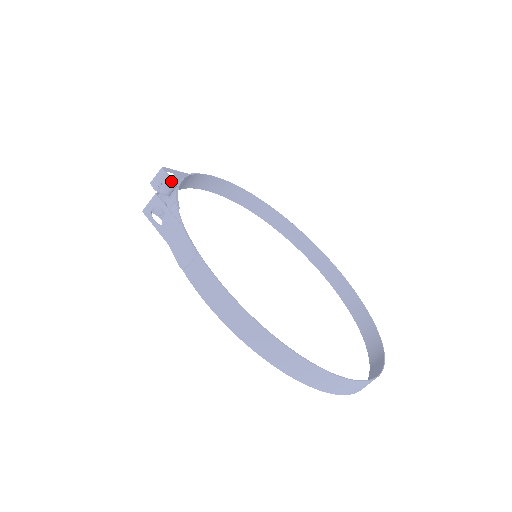
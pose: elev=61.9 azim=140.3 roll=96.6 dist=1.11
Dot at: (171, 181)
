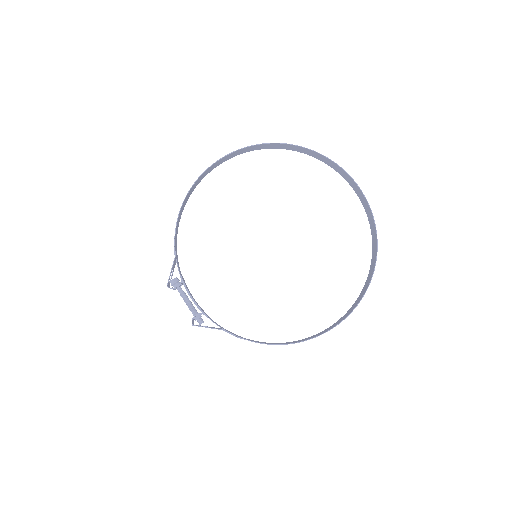
Dot at: (179, 286)
